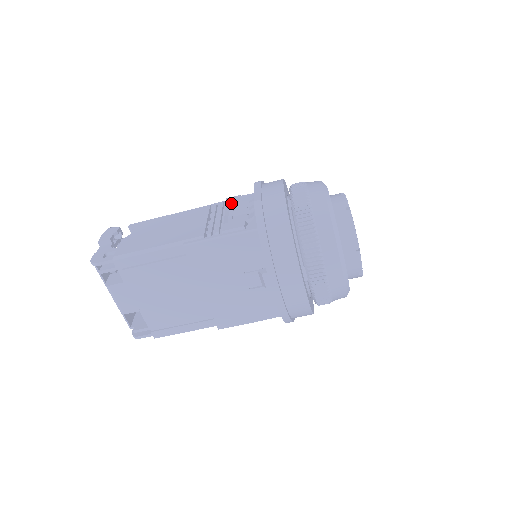
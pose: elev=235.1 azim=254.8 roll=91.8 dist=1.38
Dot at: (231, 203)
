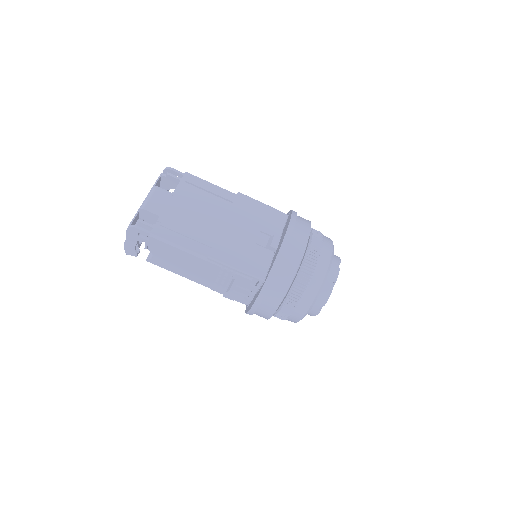
Dot at: occluded
